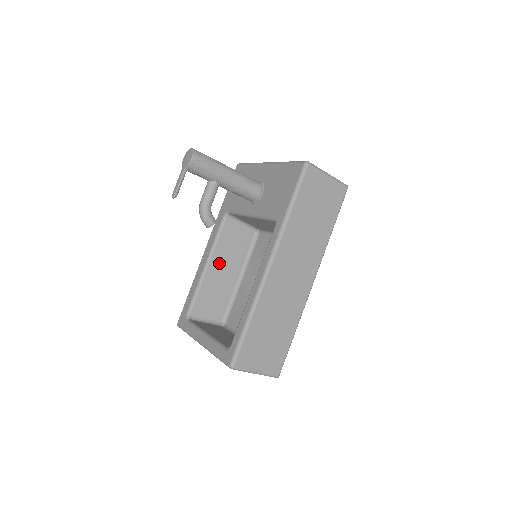
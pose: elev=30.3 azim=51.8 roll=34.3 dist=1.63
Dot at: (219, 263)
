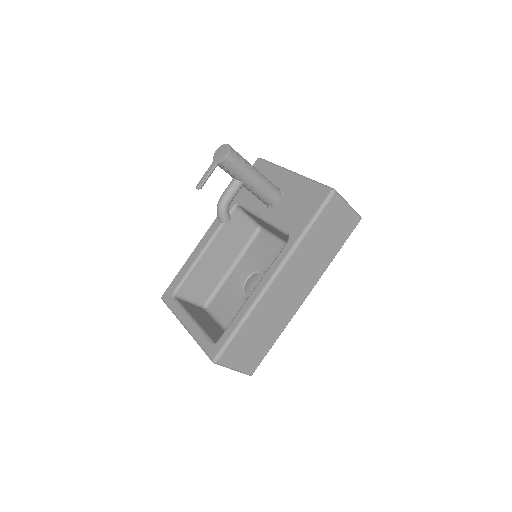
Dot at: (216, 250)
